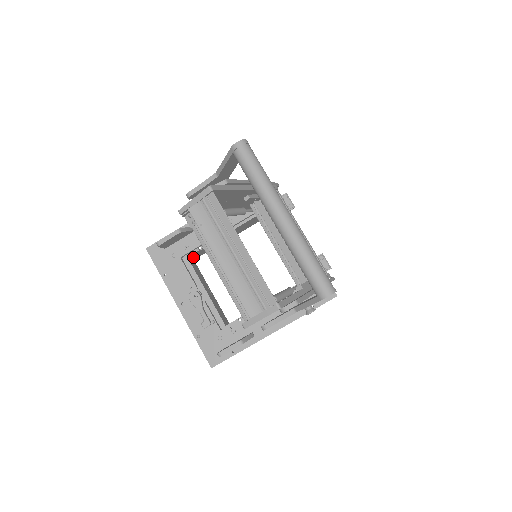
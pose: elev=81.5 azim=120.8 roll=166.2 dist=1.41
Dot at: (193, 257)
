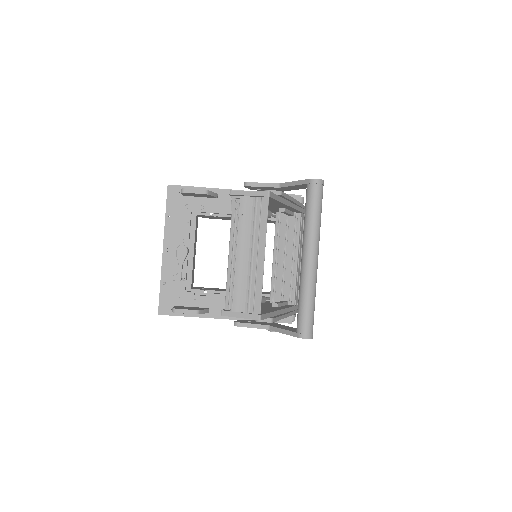
Dot at: (199, 216)
